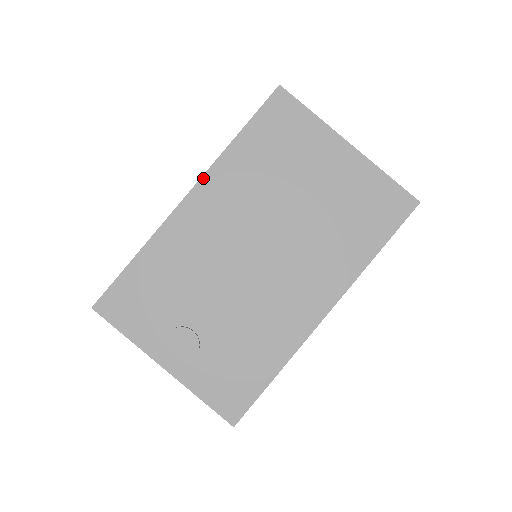
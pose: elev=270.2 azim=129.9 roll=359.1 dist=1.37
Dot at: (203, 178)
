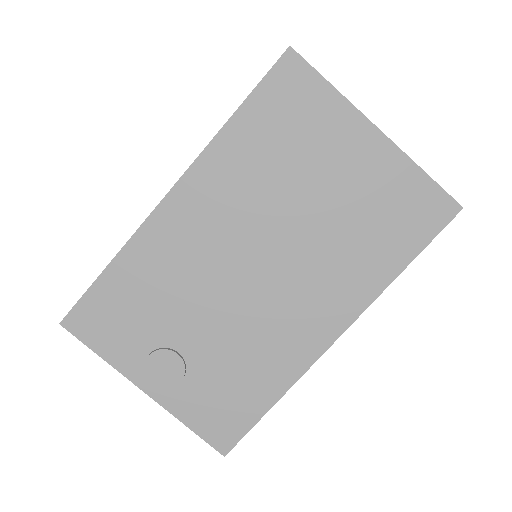
Dot at: (189, 171)
